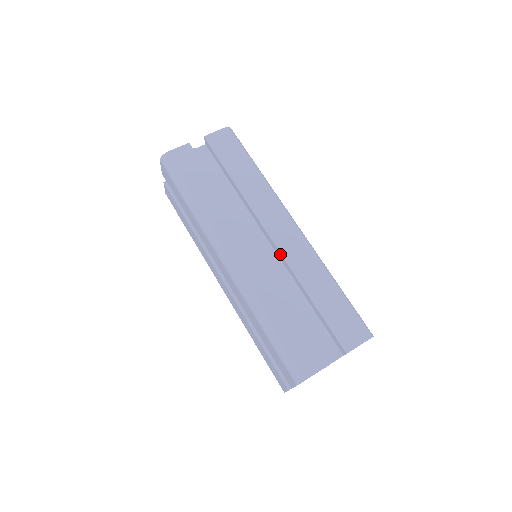
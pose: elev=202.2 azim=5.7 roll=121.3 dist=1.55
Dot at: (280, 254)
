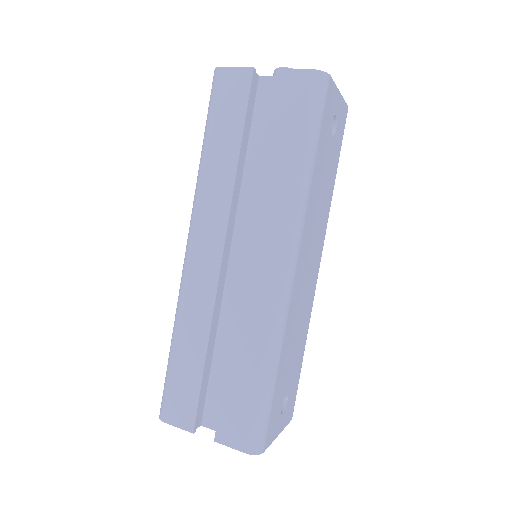
Dot at: (240, 289)
